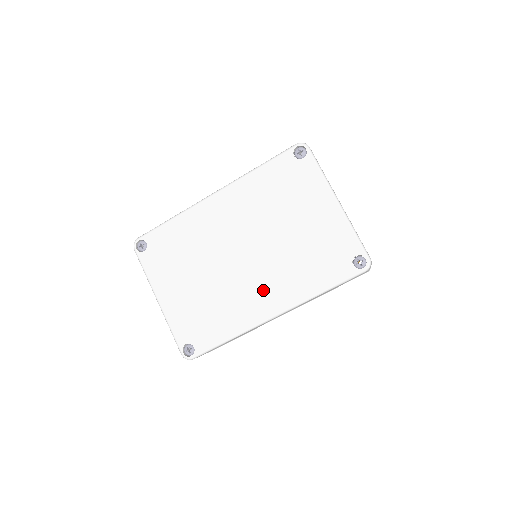
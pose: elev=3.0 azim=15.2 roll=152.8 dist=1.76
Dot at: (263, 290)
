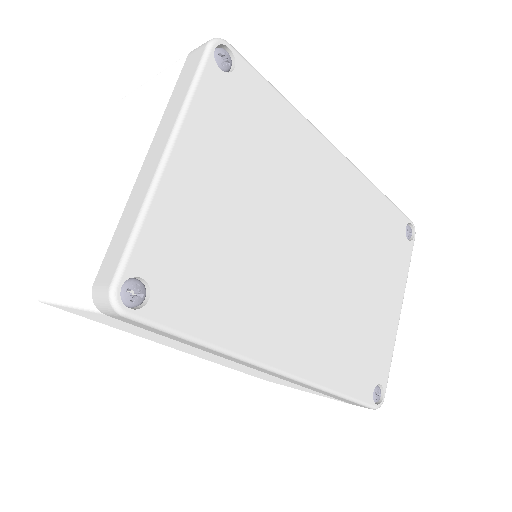
Dot at: (298, 323)
